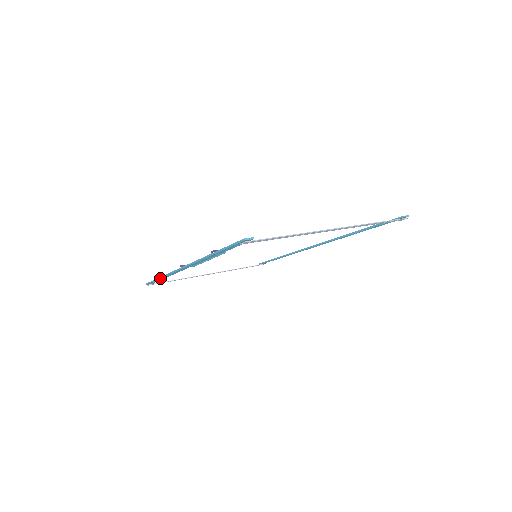
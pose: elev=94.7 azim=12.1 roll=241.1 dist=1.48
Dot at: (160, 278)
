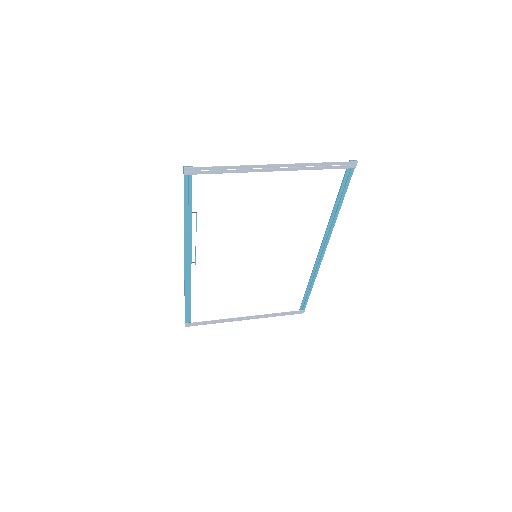
Dot at: (185, 301)
